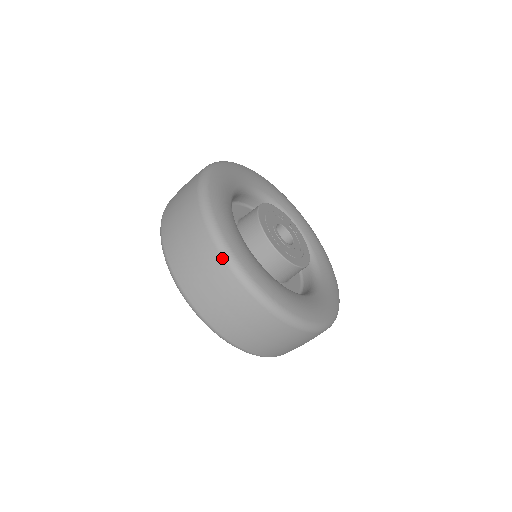
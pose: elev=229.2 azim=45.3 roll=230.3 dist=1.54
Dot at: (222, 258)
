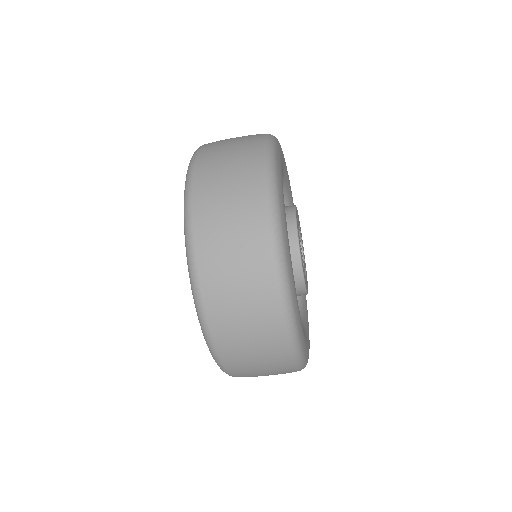
Dot at: (286, 335)
